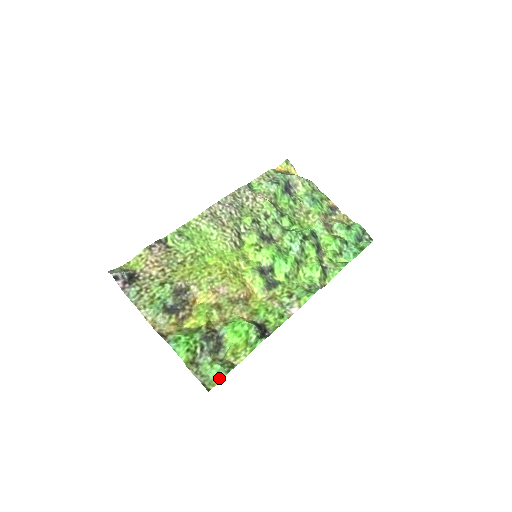
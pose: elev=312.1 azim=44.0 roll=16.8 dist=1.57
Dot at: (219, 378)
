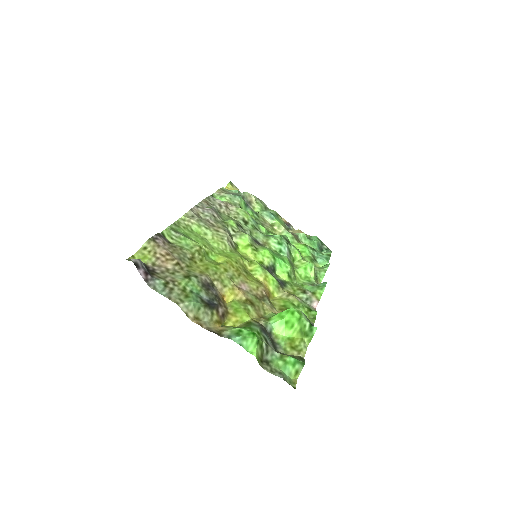
Dot at: (296, 374)
